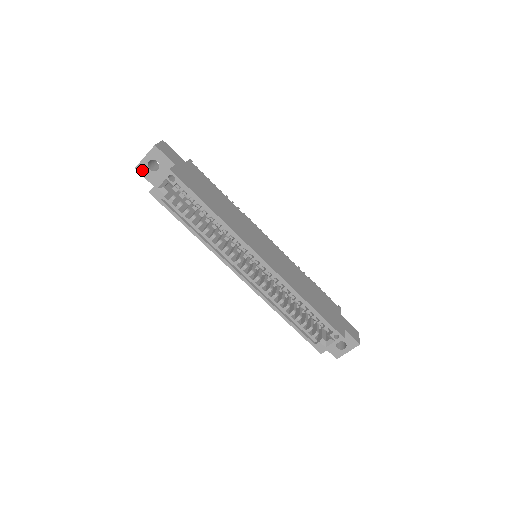
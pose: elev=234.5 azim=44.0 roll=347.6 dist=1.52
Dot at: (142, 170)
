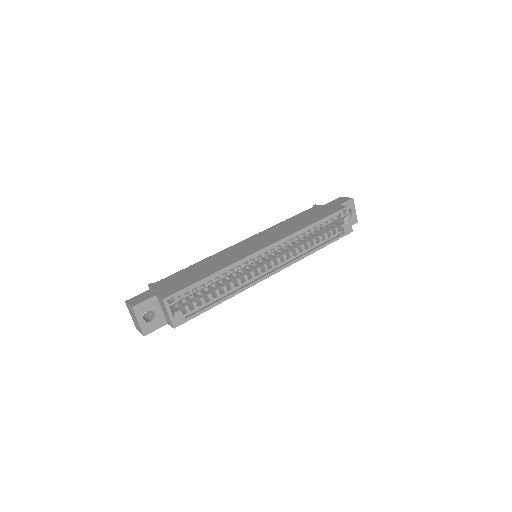
Dot at: (148, 330)
